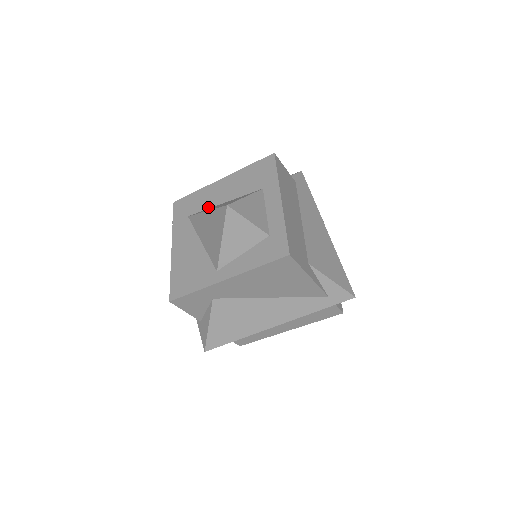
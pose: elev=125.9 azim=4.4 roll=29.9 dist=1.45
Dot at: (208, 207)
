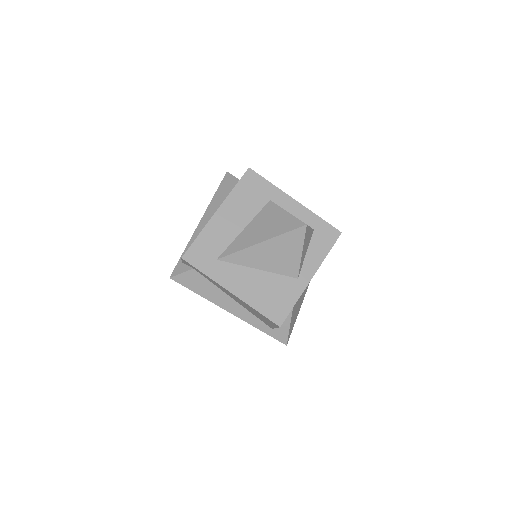
Dot at: (231, 241)
